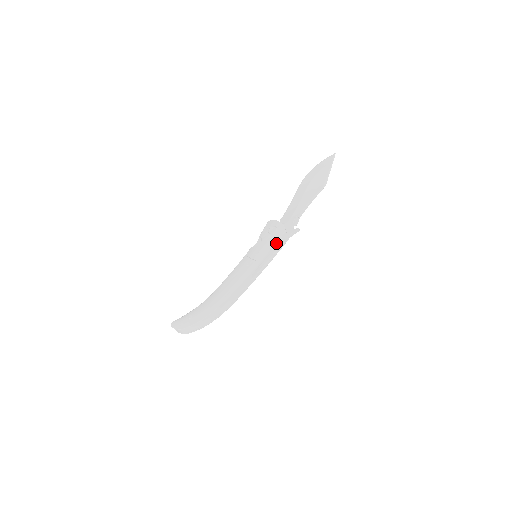
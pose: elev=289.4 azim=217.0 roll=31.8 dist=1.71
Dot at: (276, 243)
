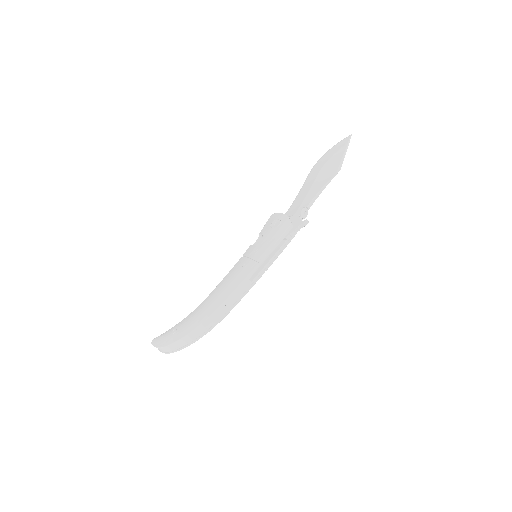
Dot at: (279, 238)
